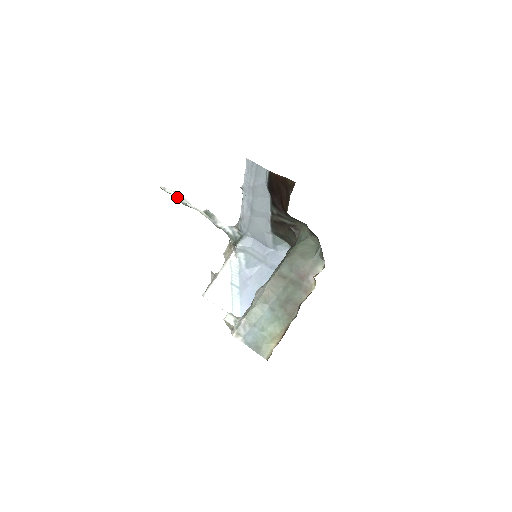
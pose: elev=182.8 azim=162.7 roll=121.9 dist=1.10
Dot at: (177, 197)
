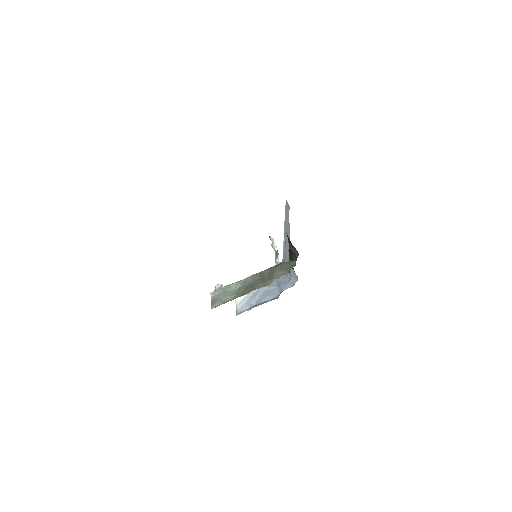
Dot at: (272, 242)
